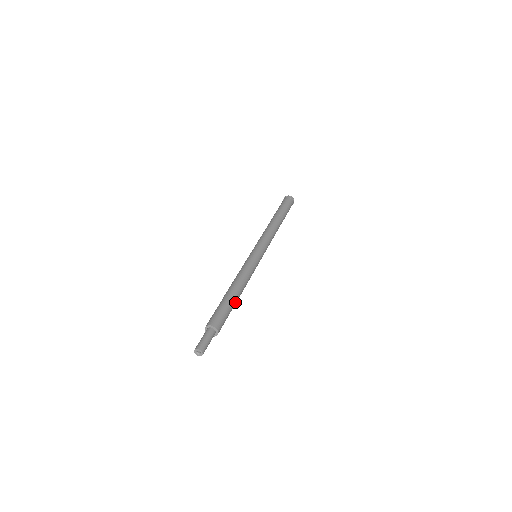
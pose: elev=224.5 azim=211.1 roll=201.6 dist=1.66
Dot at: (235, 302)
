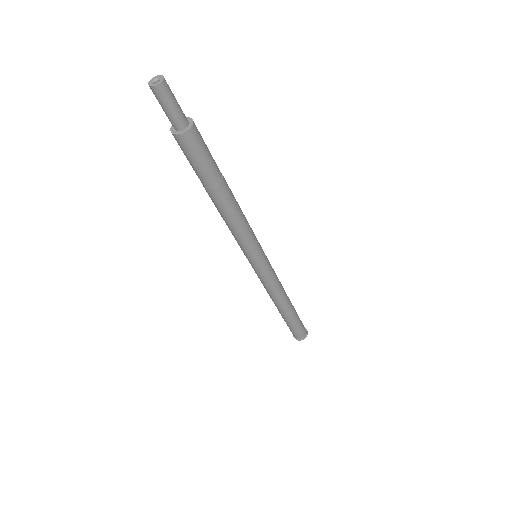
Dot at: (222, 182)
